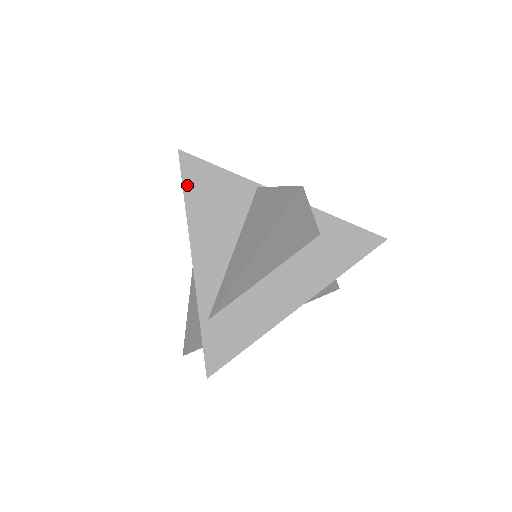
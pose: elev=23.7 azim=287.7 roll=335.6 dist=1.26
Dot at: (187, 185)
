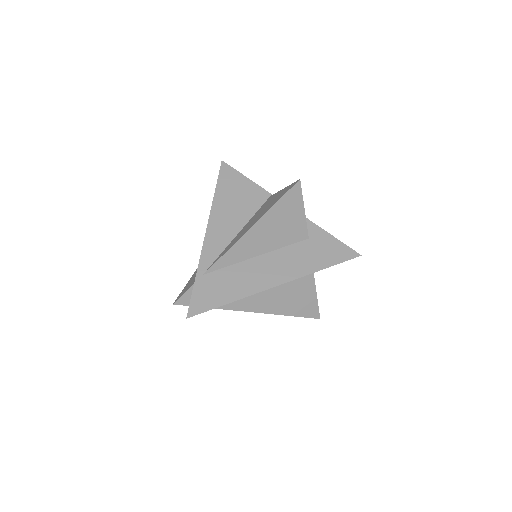
Dot at: (220, 182)
